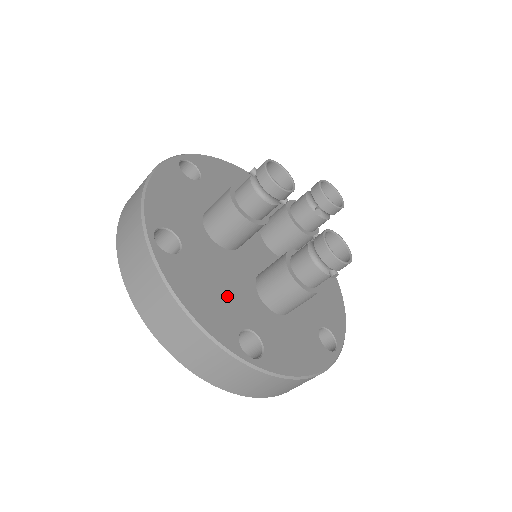
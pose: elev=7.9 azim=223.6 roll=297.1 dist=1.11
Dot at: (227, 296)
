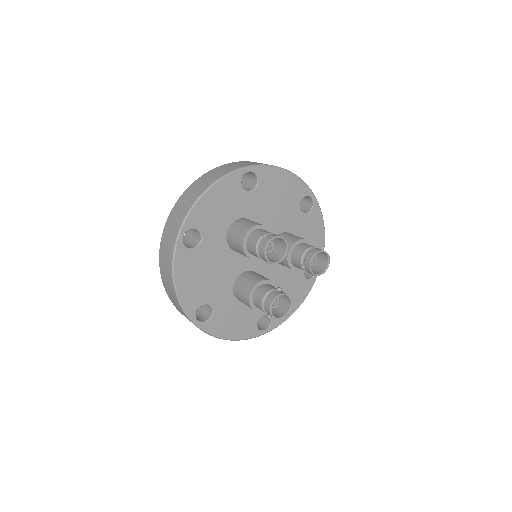
Dot at: (209, 282)
